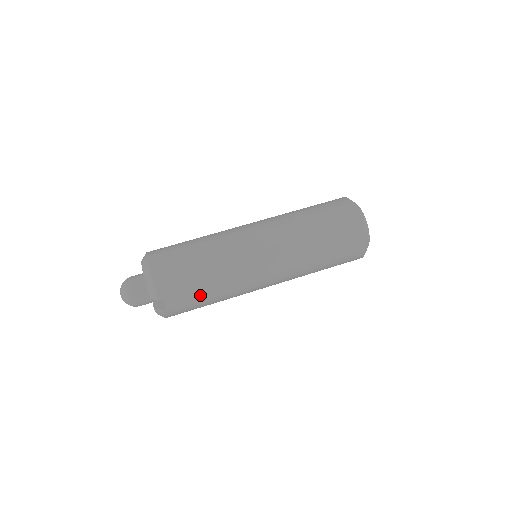
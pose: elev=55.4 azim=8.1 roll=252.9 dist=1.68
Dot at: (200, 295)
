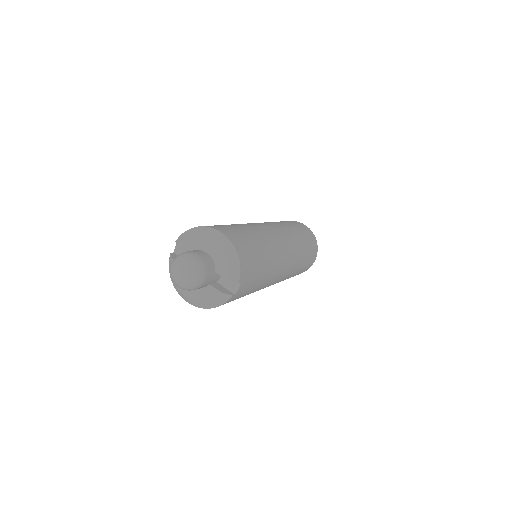
Dot at: (254, 284)
